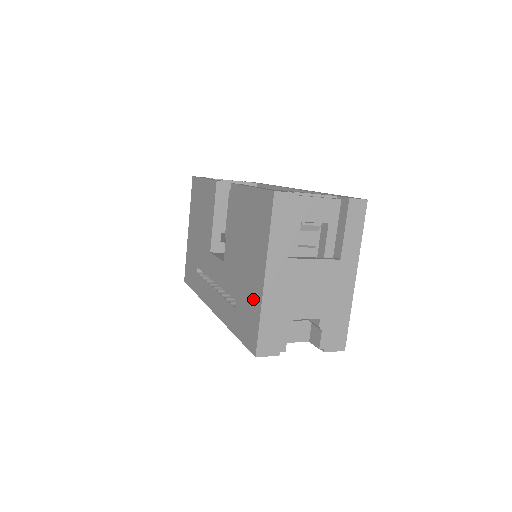
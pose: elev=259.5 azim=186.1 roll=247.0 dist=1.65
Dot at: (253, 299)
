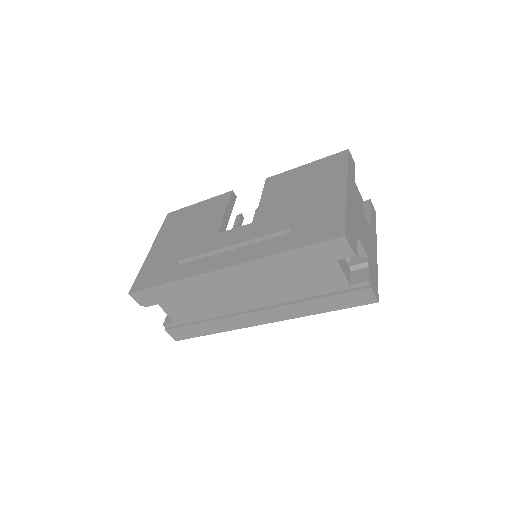
Dot at: (329, 208)
